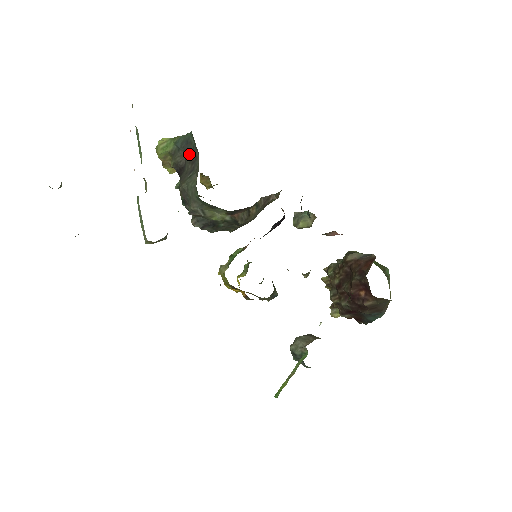
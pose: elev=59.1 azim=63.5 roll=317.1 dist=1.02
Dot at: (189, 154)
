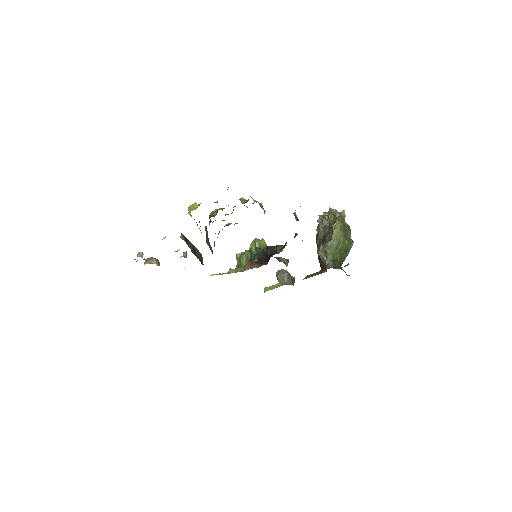
Dot at: occluded
